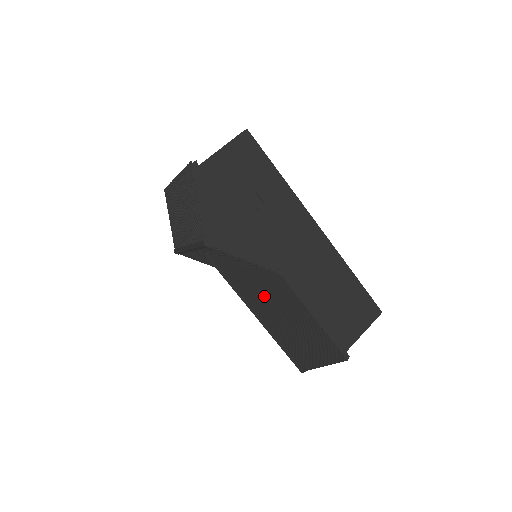
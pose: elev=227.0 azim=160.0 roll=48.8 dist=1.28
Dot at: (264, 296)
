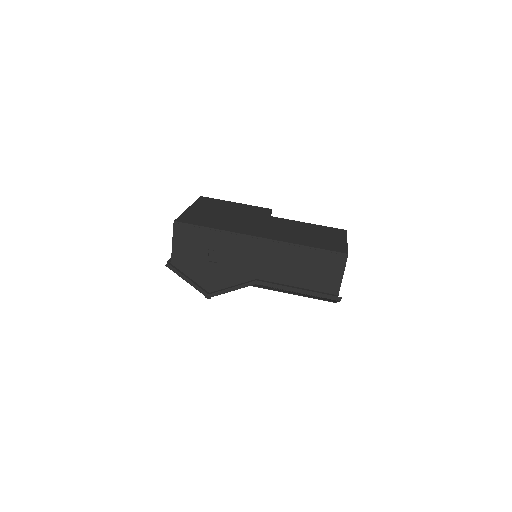
Dot at: occluded
